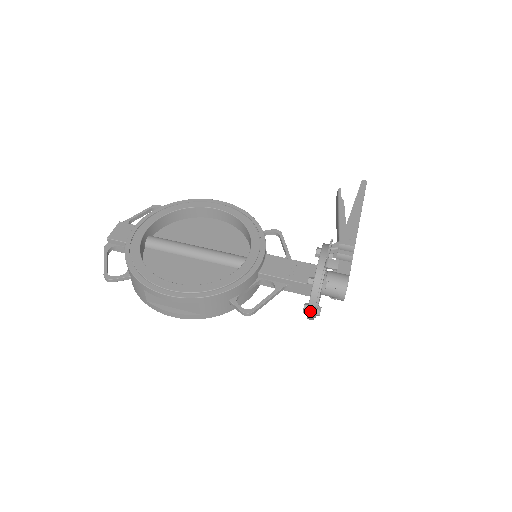
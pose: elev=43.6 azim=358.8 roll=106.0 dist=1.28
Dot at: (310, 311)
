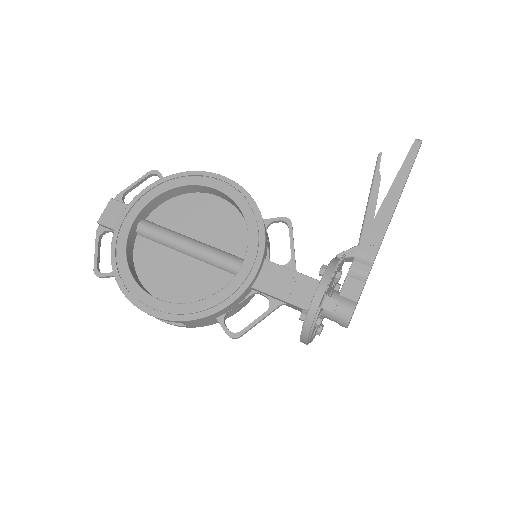
Dot at: (303, 342)
